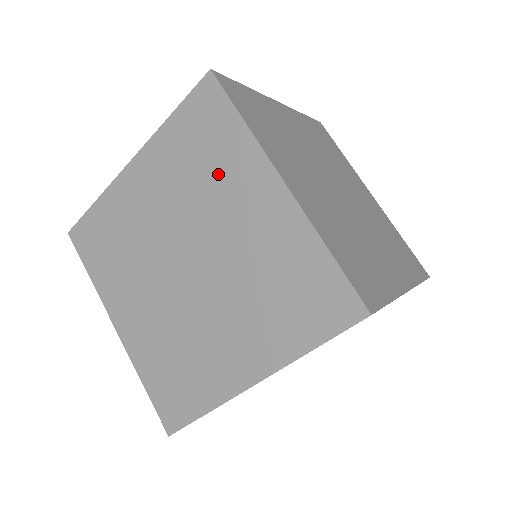
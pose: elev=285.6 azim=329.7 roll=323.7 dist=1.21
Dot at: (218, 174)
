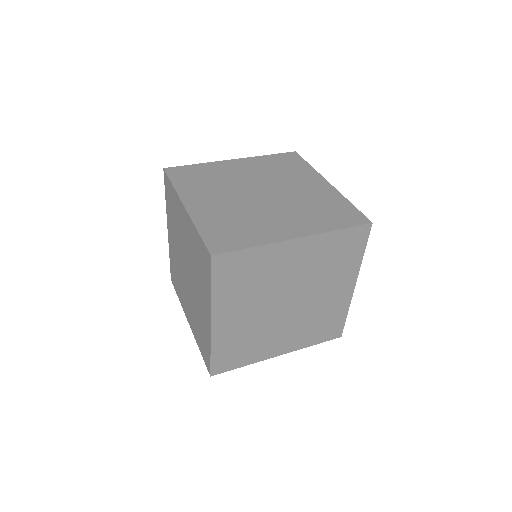
Dot at: (336, 270)
